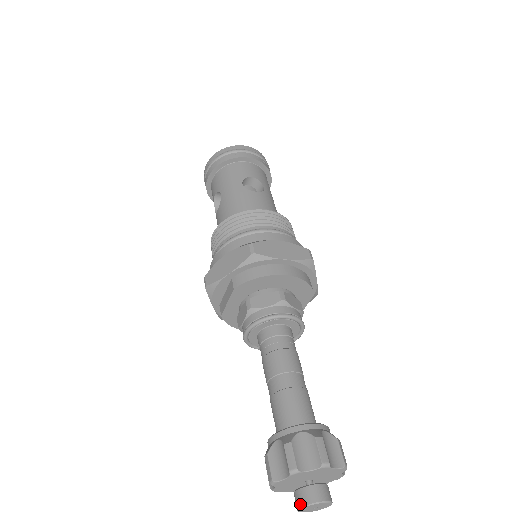
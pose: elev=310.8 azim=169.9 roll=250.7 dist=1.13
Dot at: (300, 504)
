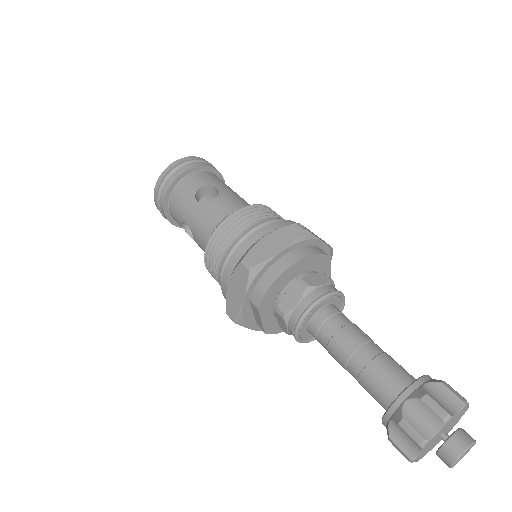
Dot at: (448, 463)
